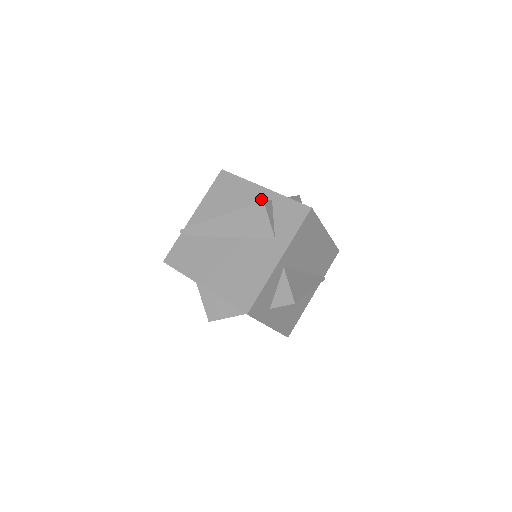
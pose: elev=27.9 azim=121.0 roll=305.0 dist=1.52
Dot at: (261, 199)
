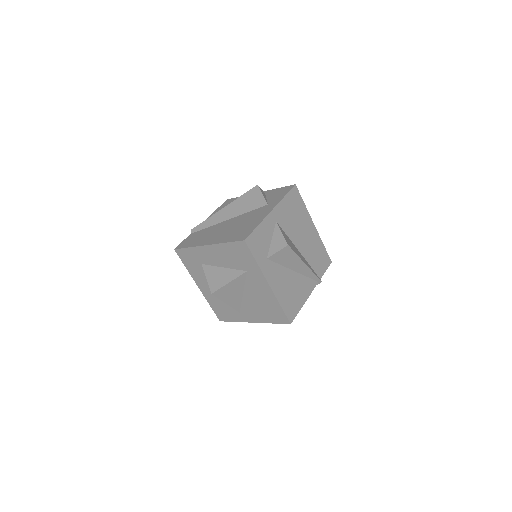
Dot at: occluded
